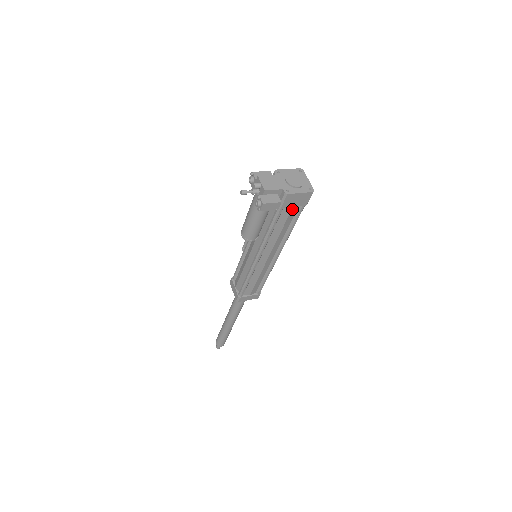
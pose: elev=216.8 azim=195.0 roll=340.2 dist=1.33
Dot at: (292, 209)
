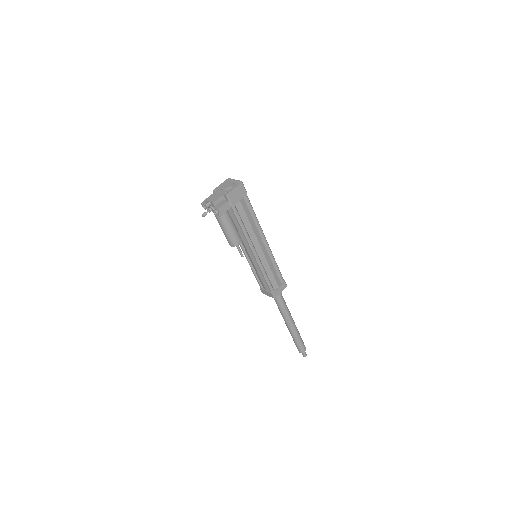
Dot at: (241, 203)
